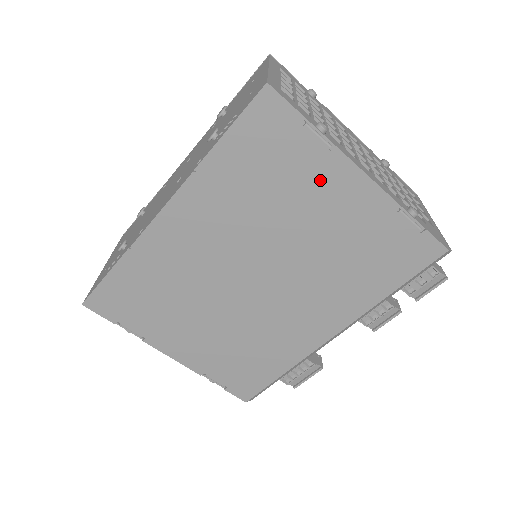
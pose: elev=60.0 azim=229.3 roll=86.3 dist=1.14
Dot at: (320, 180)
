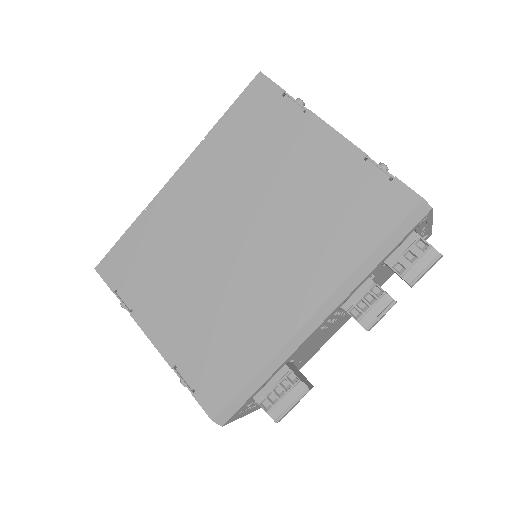
Dot at: (296, 137)
